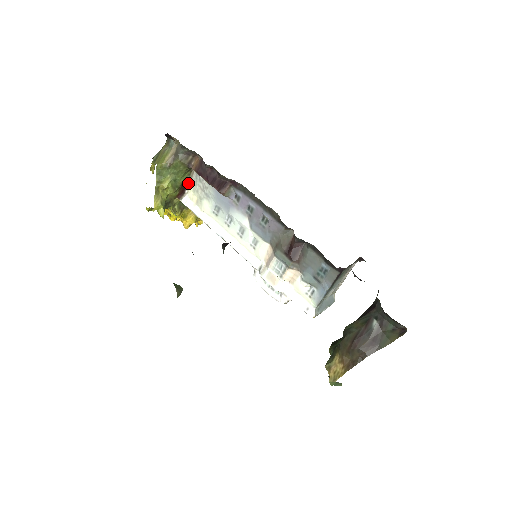
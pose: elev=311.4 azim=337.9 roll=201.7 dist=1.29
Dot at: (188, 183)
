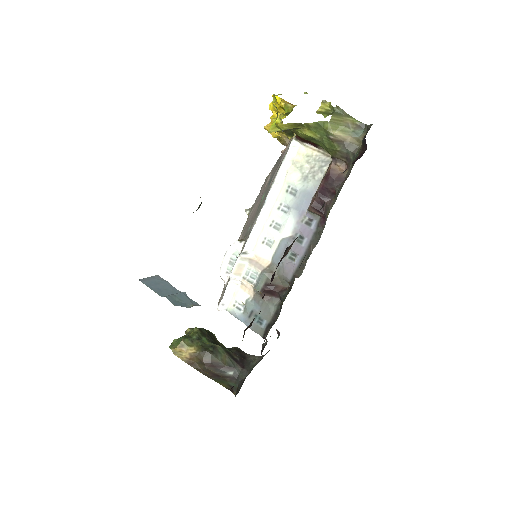
Dot at: (315, 147)
